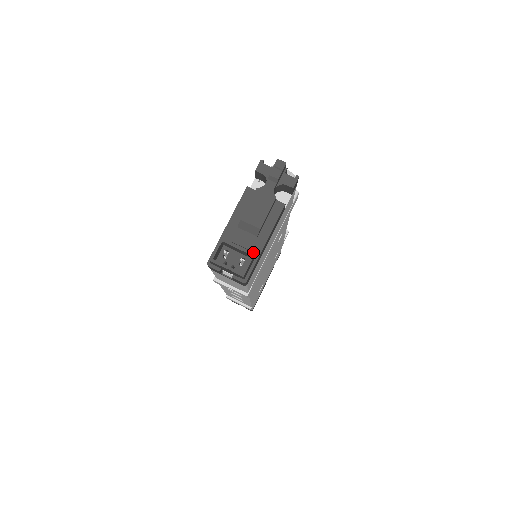
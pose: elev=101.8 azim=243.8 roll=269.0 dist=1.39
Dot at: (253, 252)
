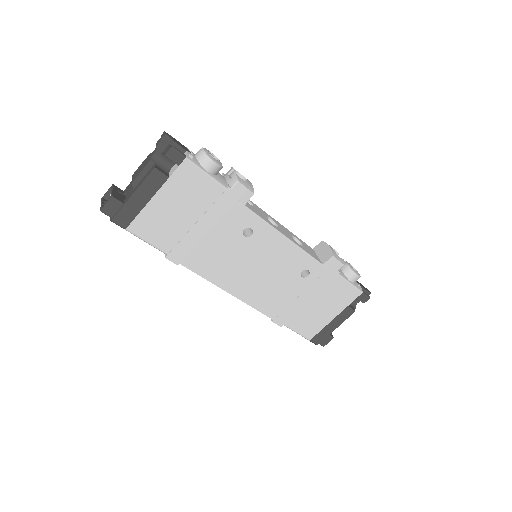
Dot at: (125, 200)
